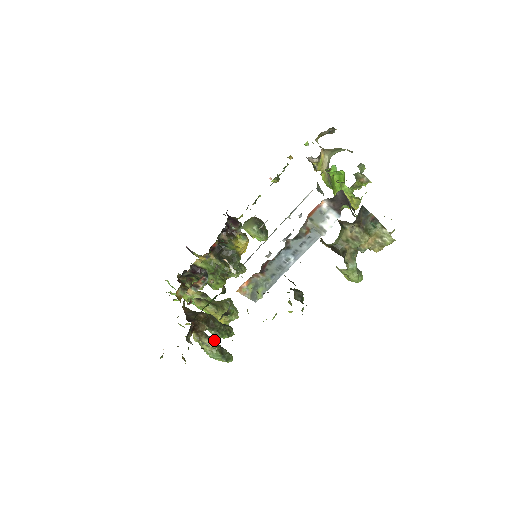
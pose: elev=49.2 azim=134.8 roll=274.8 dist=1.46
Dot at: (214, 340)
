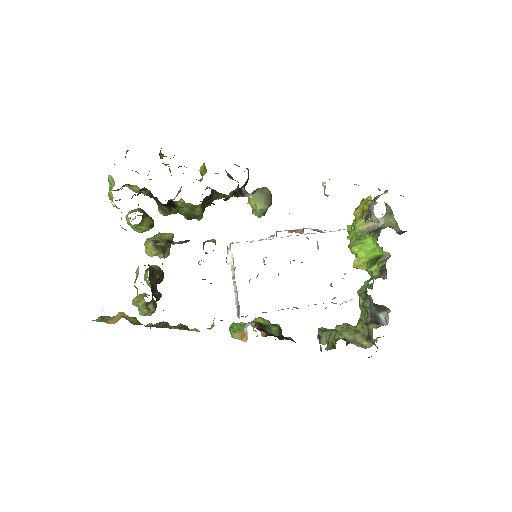
Dot at: (155, 303)
